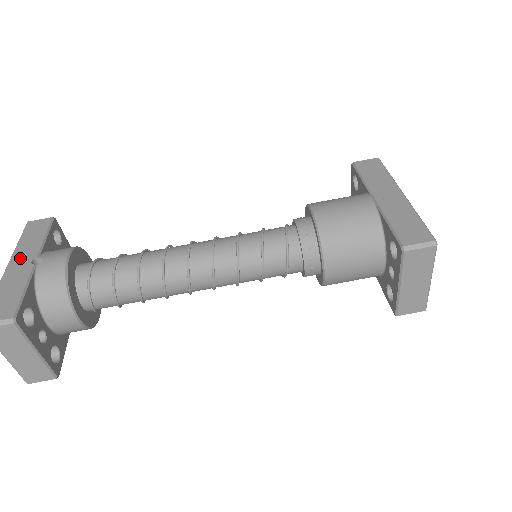
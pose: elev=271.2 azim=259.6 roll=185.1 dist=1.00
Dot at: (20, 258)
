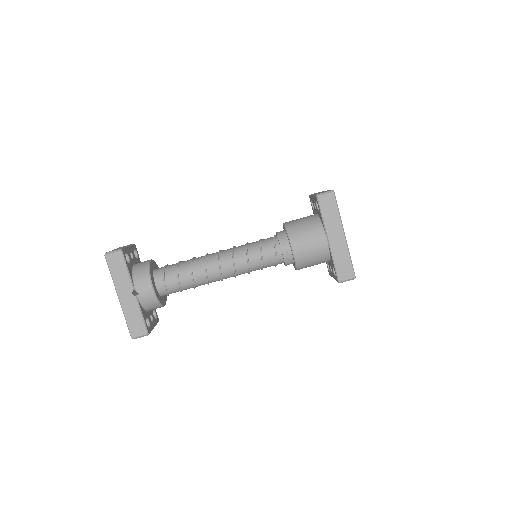
Dot at: (123, 291)
